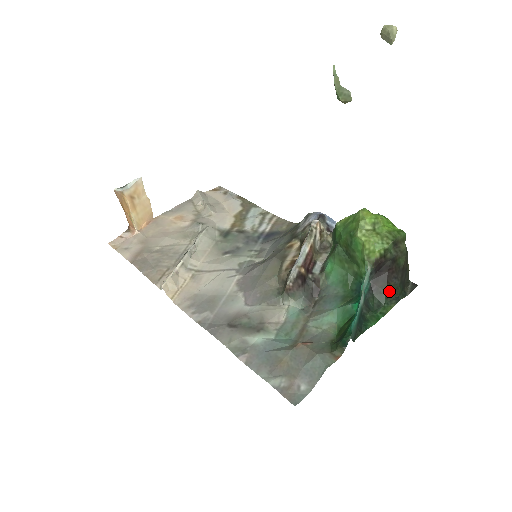
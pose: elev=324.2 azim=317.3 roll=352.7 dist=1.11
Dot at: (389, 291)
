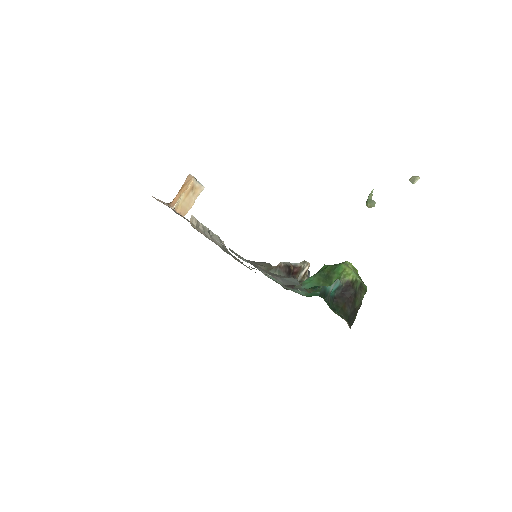
Dot at: (343, 310)
